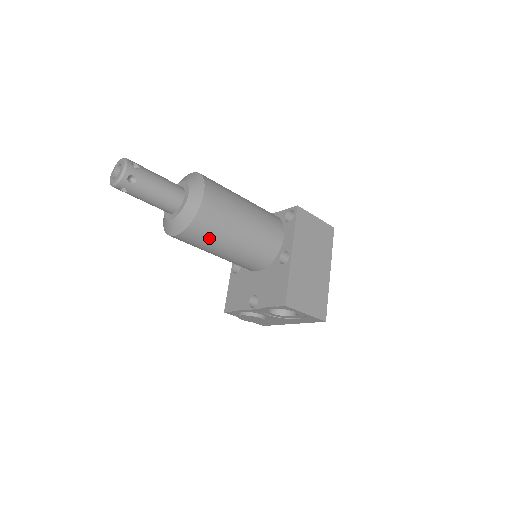
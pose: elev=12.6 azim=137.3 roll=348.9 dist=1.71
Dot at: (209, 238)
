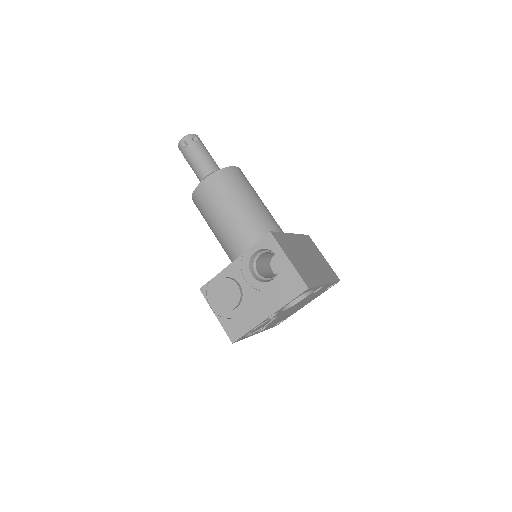
Dot at: (226, 191)
